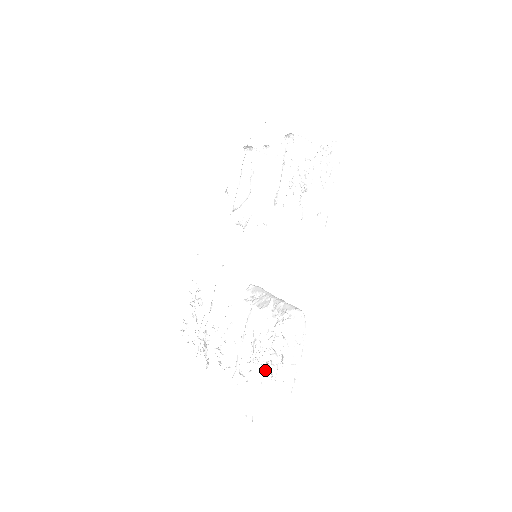
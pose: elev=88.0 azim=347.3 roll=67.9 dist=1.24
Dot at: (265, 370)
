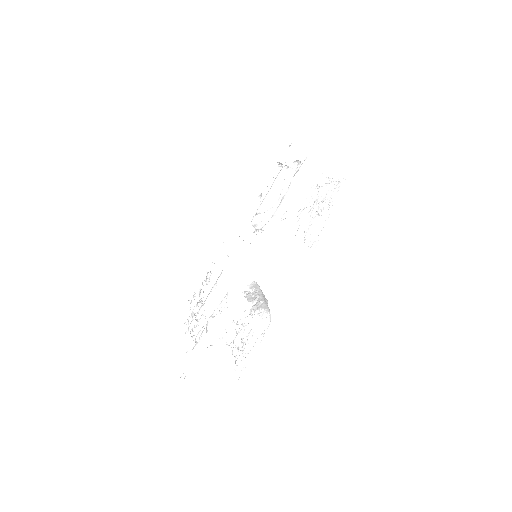
Dot at: (234, 354)
